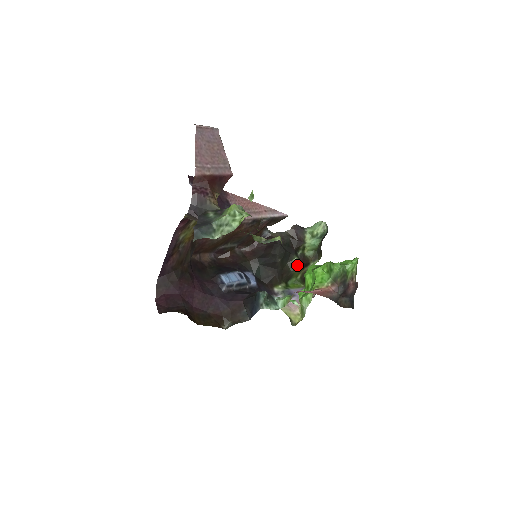
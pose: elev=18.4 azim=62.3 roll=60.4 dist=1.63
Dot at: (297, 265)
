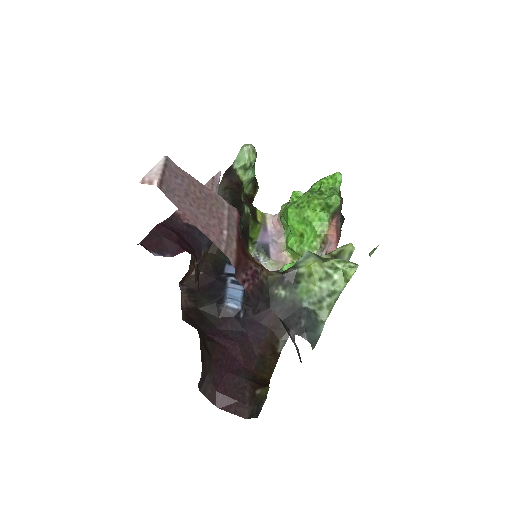
Dot at: (249, 212)
